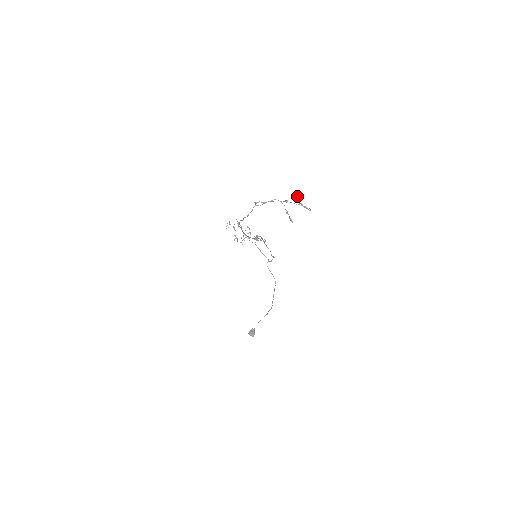
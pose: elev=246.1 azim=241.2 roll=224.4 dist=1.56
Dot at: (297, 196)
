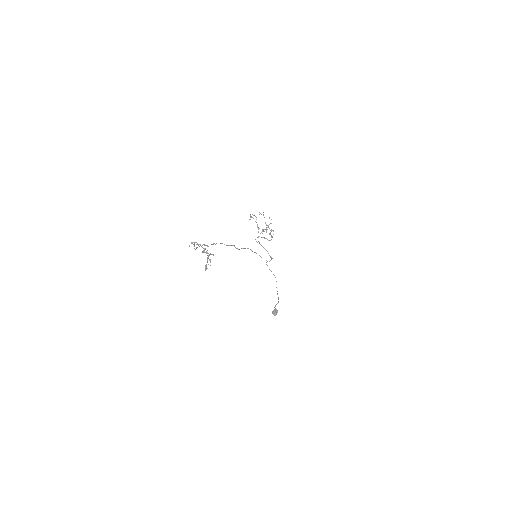
Dot at: (203, 250)
